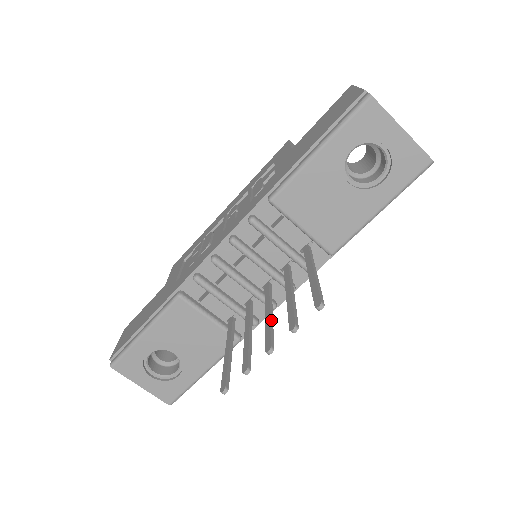
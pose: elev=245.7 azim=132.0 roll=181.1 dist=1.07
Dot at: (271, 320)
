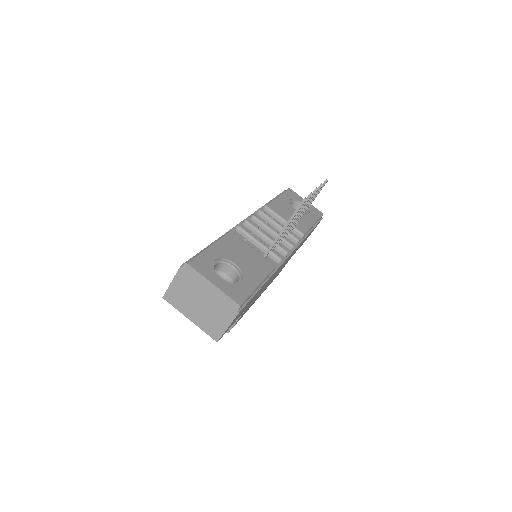
Dot at: (302, 209)
